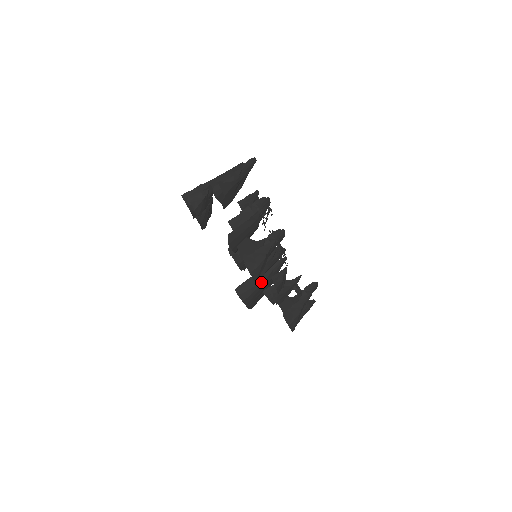
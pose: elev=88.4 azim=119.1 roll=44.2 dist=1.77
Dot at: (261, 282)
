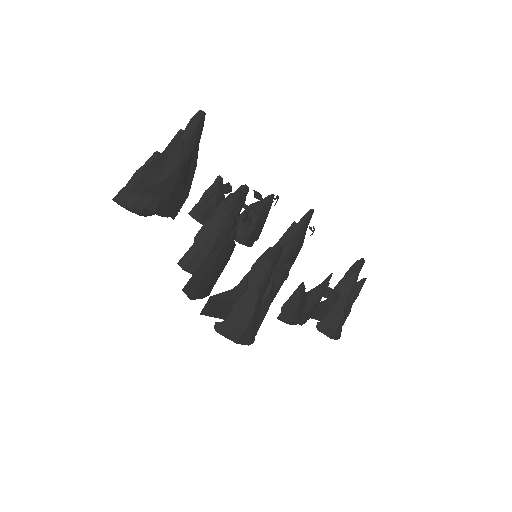
Dot at: (283, 256)
